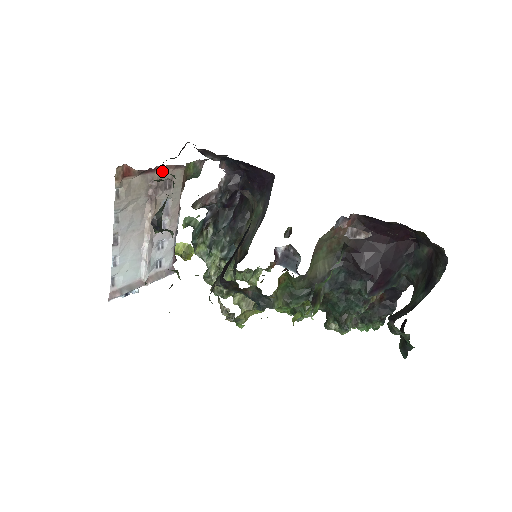
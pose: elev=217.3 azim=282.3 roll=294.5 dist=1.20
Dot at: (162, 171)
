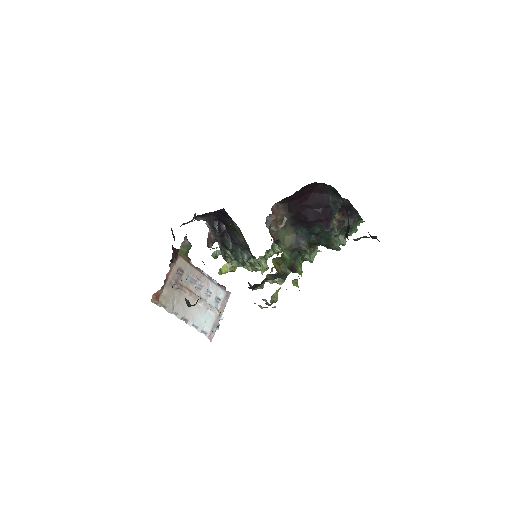
Dot at: (171, 273)
